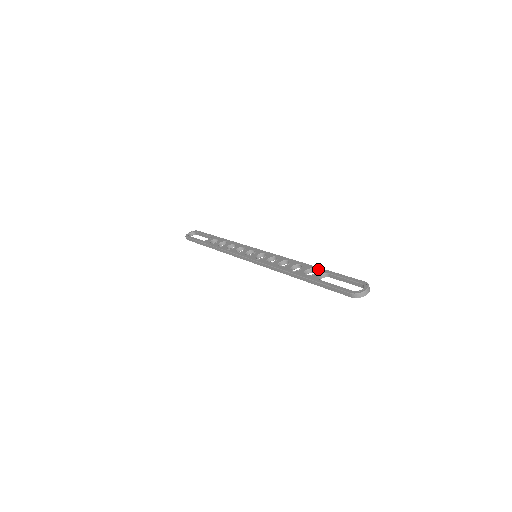
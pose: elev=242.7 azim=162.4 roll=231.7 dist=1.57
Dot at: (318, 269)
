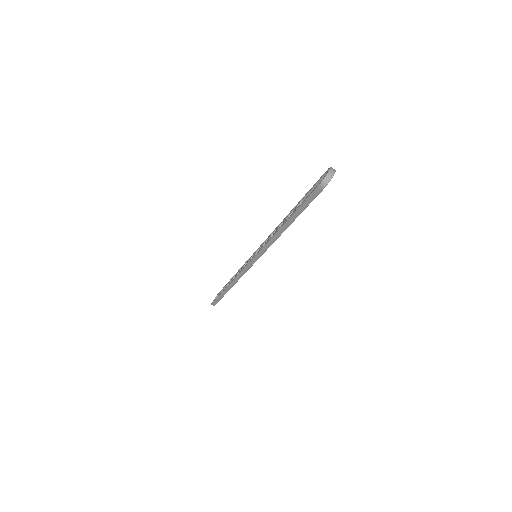
Dot at: (295, 207)
